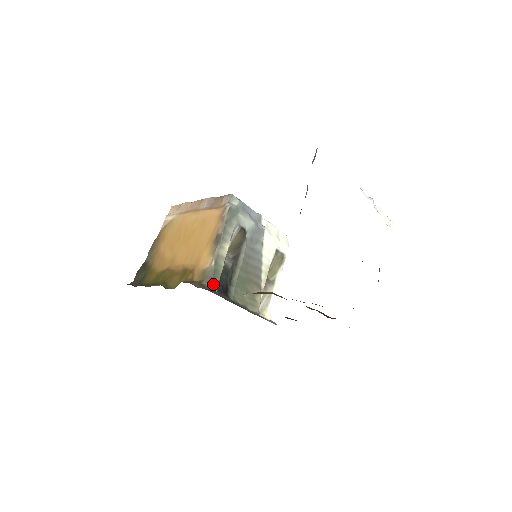
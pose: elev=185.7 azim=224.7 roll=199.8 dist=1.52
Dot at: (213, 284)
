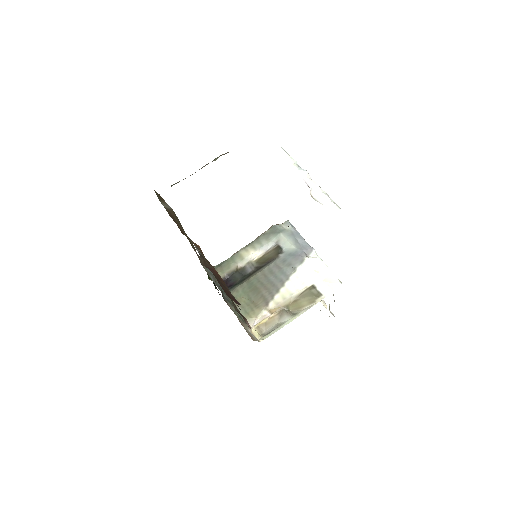
Dot at: (217, 270)
